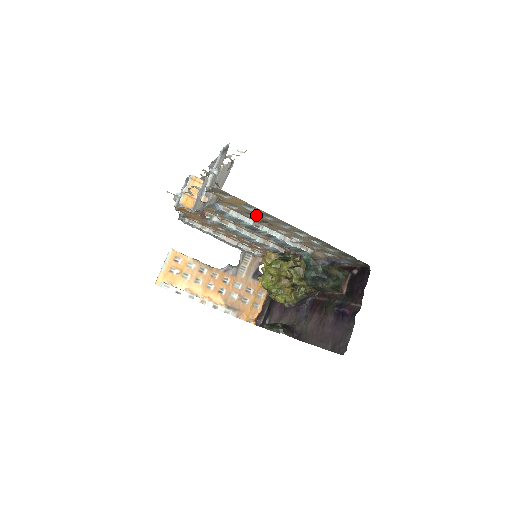
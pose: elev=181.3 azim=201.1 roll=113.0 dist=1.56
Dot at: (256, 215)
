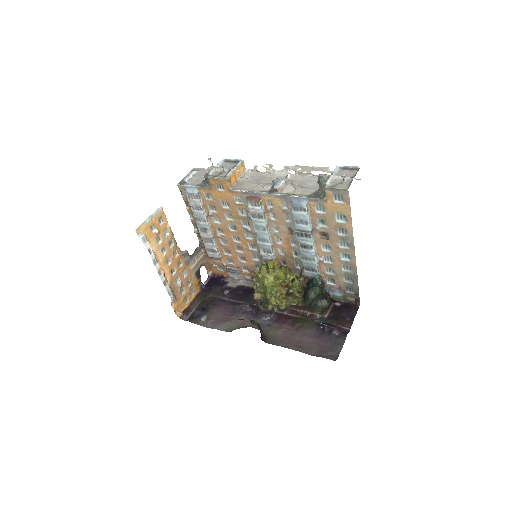
Dot at: (331, 226)
